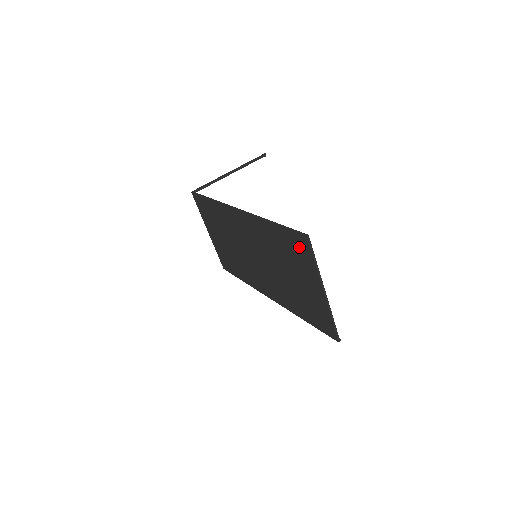
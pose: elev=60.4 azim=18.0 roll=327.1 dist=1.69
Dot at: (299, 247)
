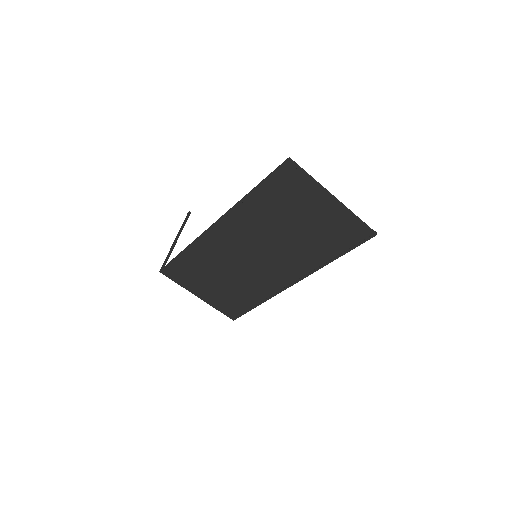
Dot at: (289, 181)
